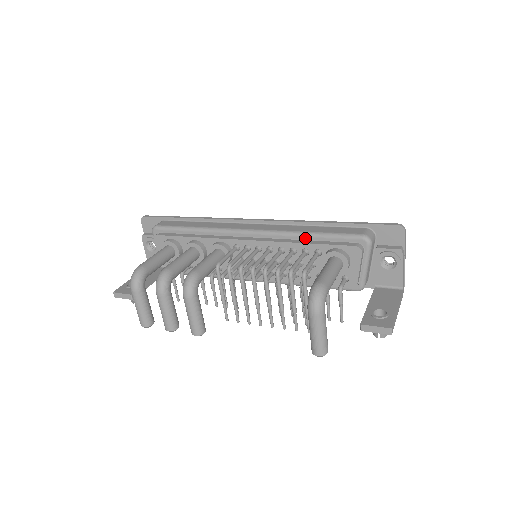
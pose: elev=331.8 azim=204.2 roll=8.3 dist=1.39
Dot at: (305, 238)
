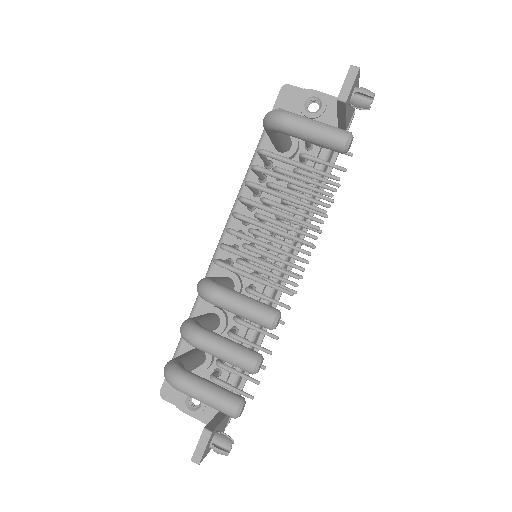
Dot at: (250, 176)
